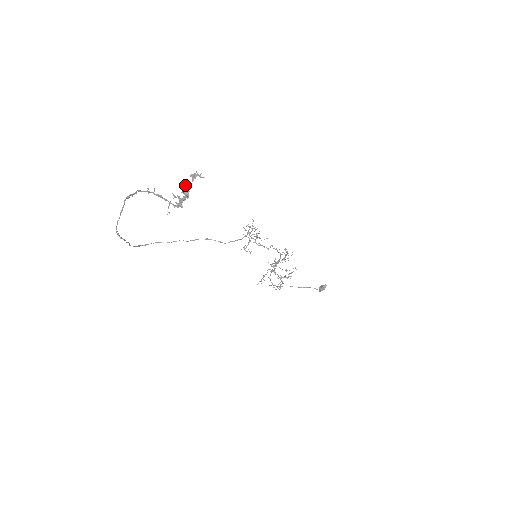
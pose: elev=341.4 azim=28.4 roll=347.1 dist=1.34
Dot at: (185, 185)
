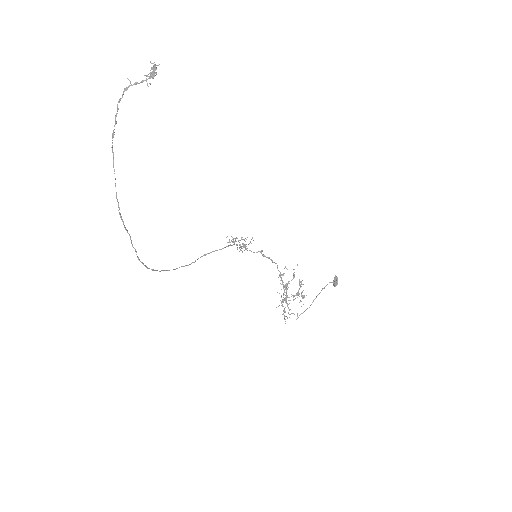
Dot at: occluded
